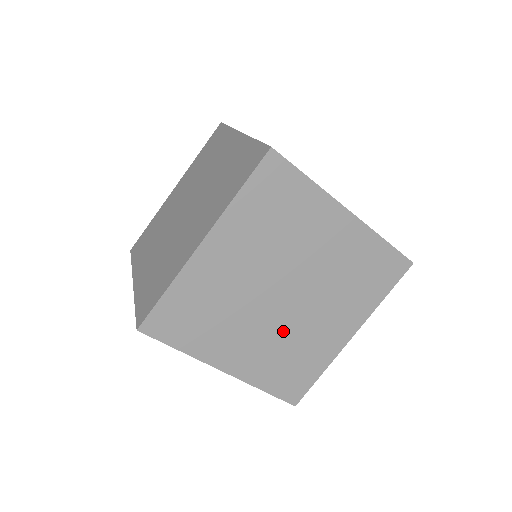
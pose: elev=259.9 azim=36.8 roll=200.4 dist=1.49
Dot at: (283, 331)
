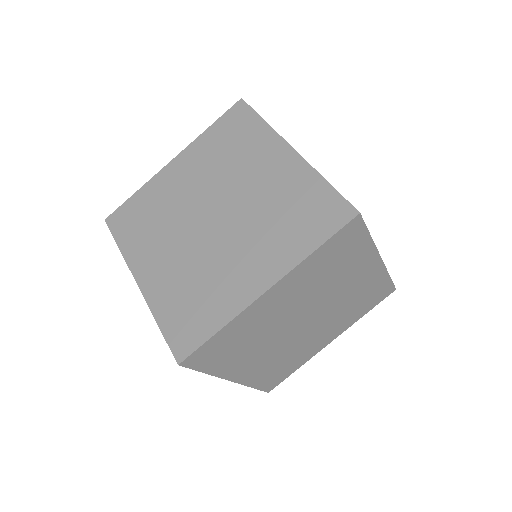
Dot at: (199, 256)
